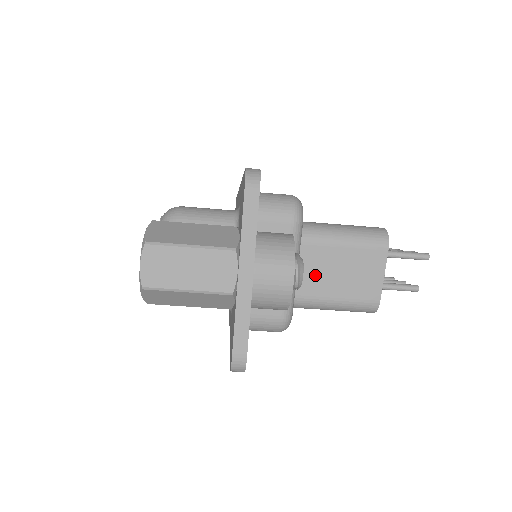
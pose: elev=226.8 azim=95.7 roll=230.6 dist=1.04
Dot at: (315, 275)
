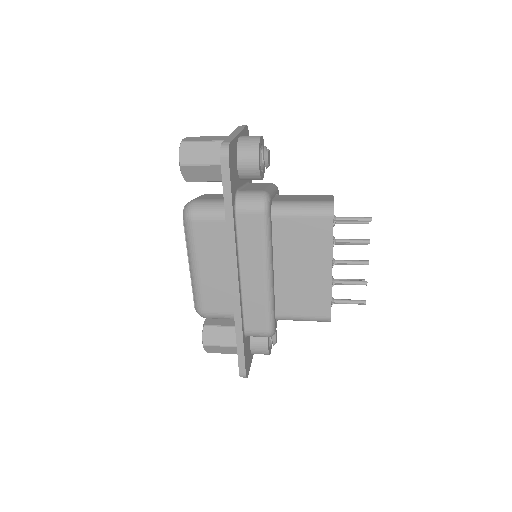
Dot at: occluded
